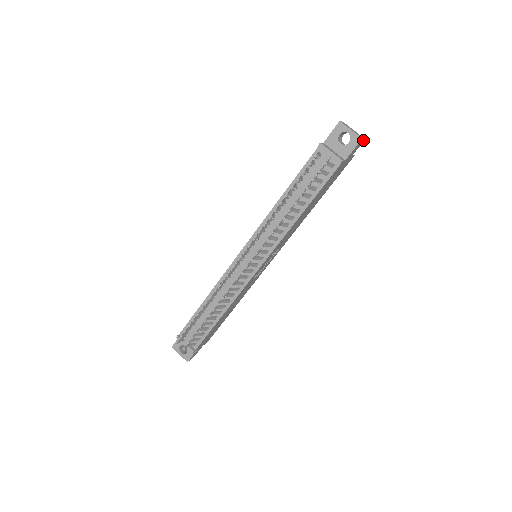
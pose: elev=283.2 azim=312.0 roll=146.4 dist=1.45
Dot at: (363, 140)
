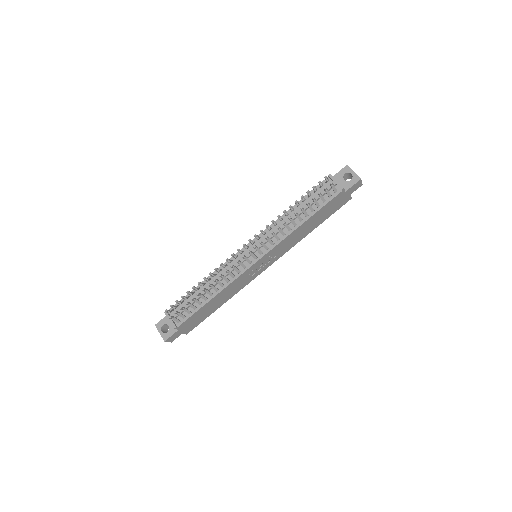
Dot at: (361, 184)
